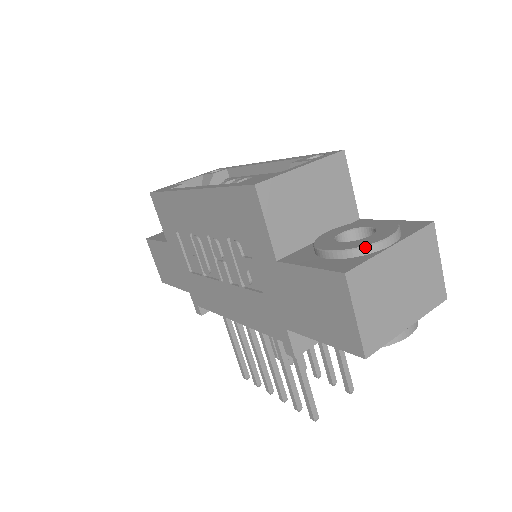
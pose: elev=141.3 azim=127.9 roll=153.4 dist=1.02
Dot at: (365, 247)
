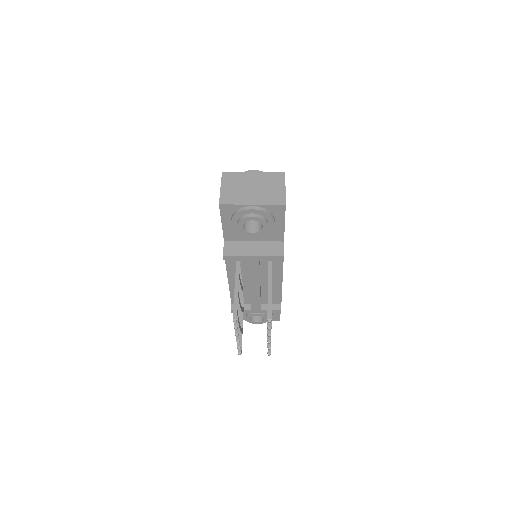
Dot at: occluded
